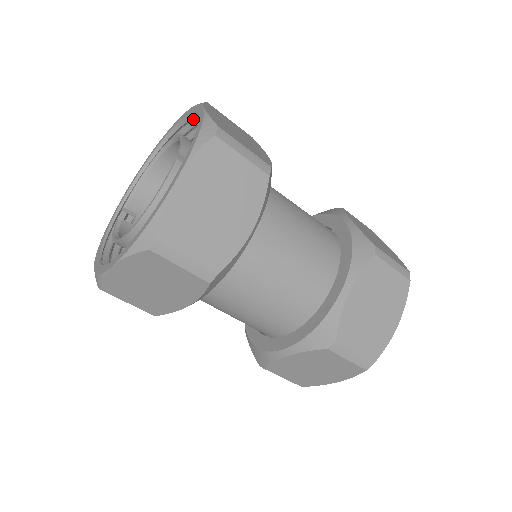
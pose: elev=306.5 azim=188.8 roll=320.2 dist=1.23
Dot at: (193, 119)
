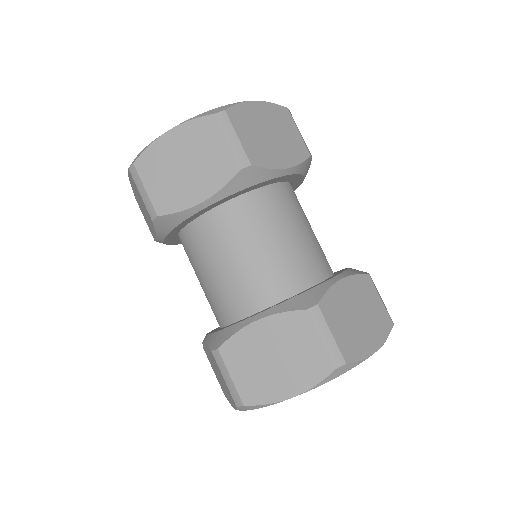
Dot at: occluded
